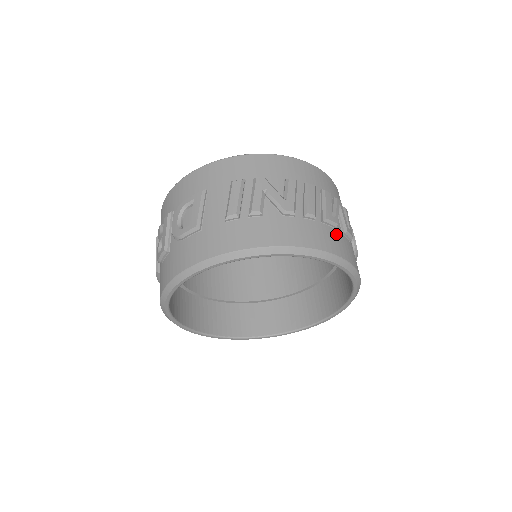
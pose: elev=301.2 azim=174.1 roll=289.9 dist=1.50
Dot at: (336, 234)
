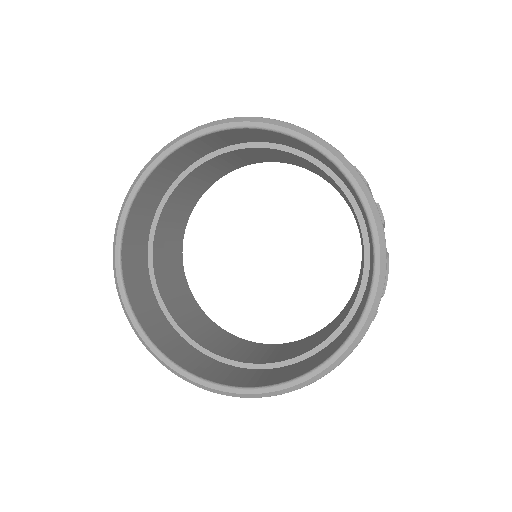
Dot at: occluded
